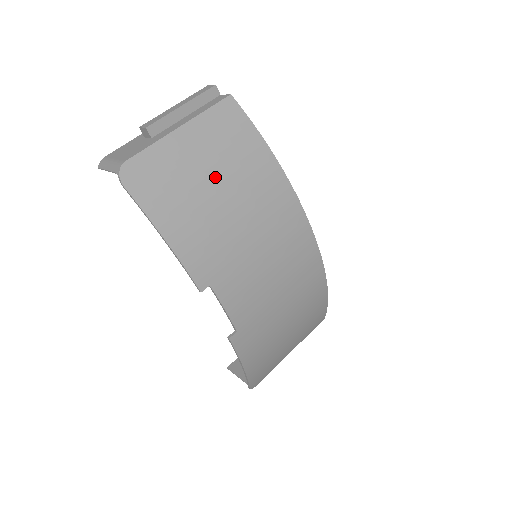
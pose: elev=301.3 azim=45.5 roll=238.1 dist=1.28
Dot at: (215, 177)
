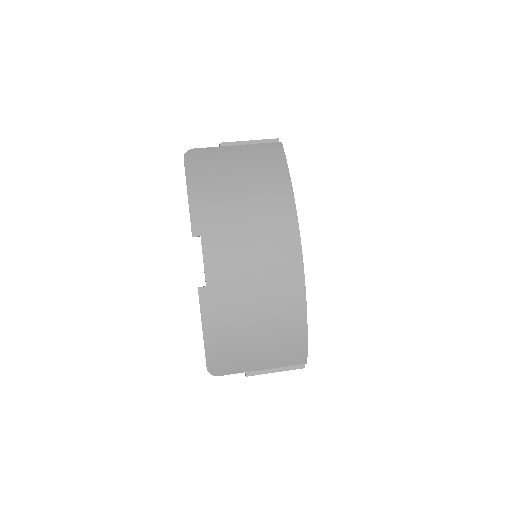
Dot at: (241, 176)
